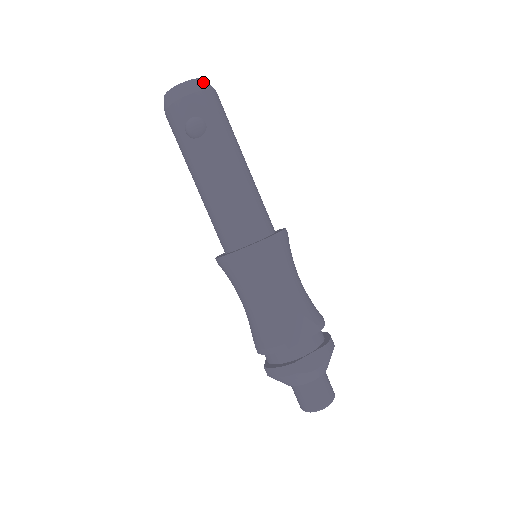
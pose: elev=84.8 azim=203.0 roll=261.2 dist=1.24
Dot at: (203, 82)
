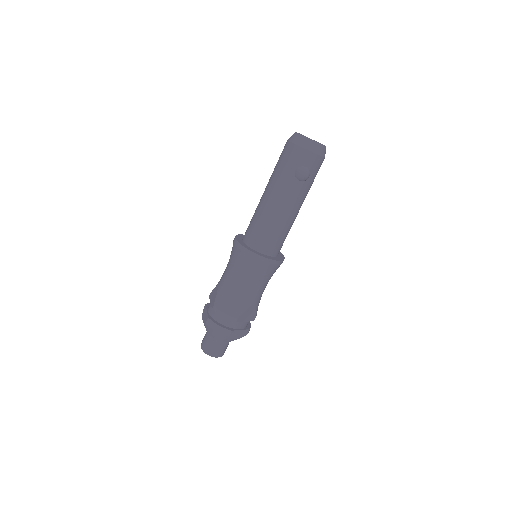
Dot at: occluded
